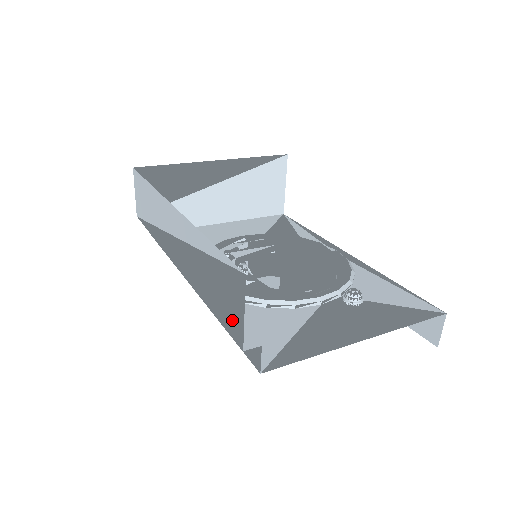
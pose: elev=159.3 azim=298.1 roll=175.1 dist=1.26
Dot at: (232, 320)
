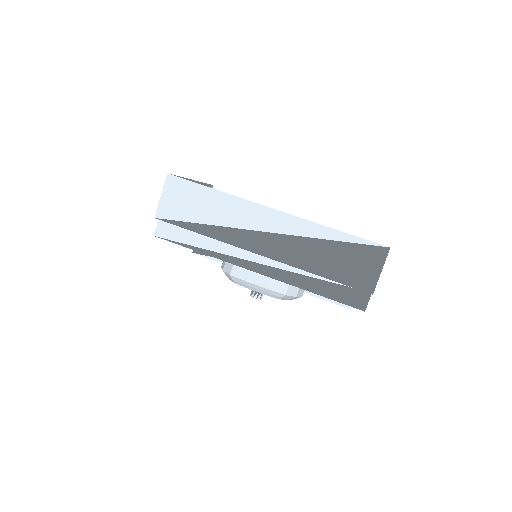
Dot at: (362, 278)
